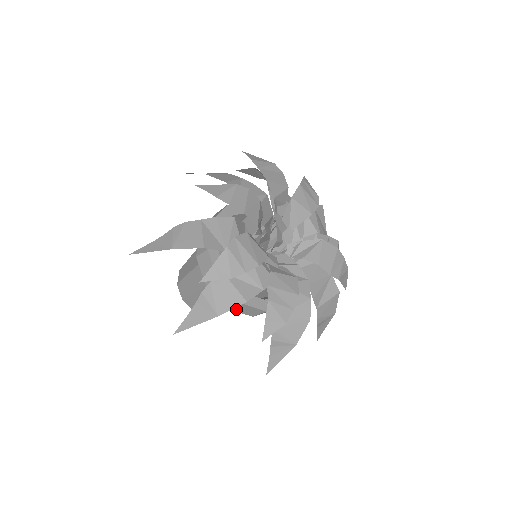
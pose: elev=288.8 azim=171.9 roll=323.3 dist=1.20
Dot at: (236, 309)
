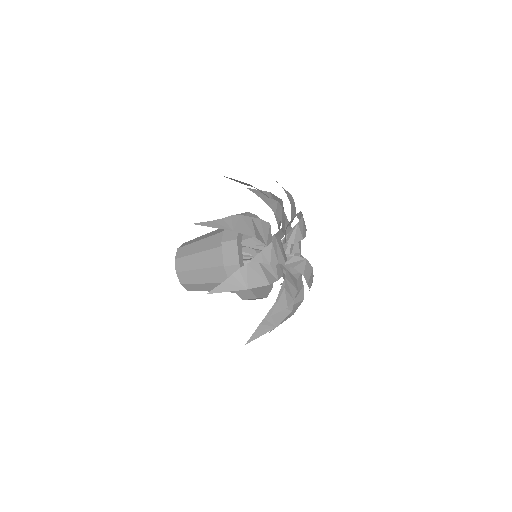
Dot at: occluded
